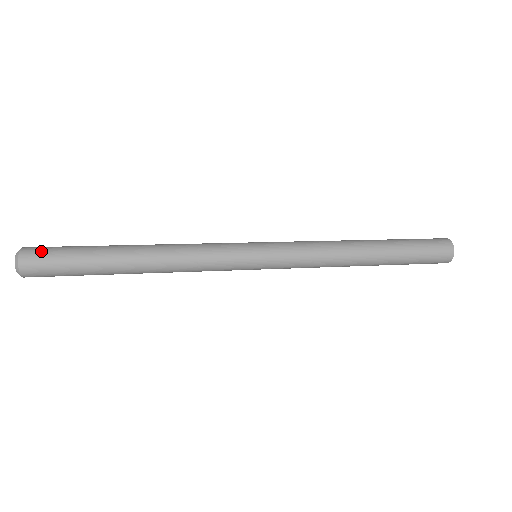
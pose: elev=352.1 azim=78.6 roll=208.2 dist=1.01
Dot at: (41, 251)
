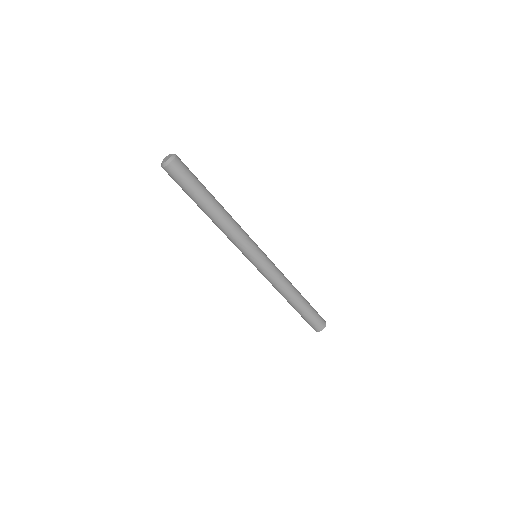
Dot at: occluded
